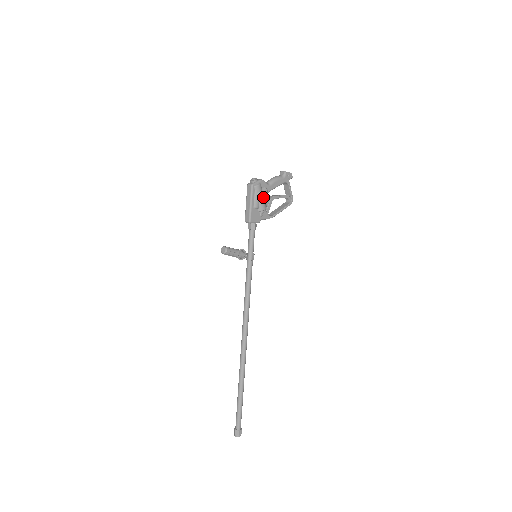
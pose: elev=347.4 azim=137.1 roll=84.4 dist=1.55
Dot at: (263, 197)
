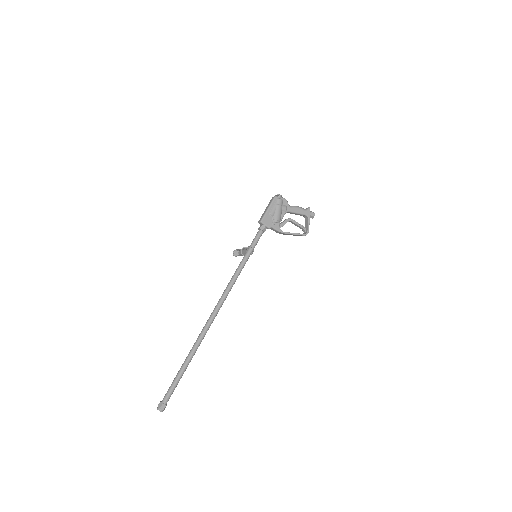
Dot at: (281, 210)
